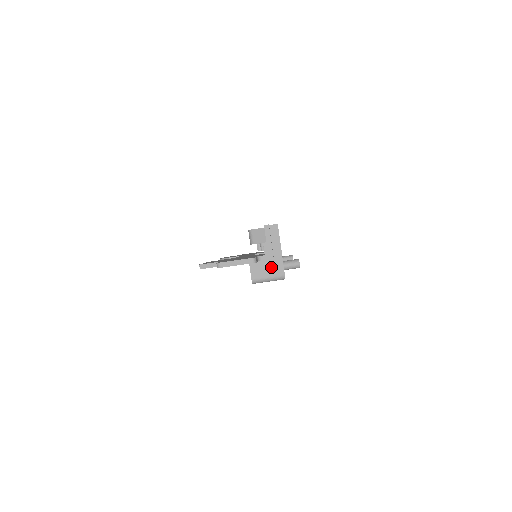
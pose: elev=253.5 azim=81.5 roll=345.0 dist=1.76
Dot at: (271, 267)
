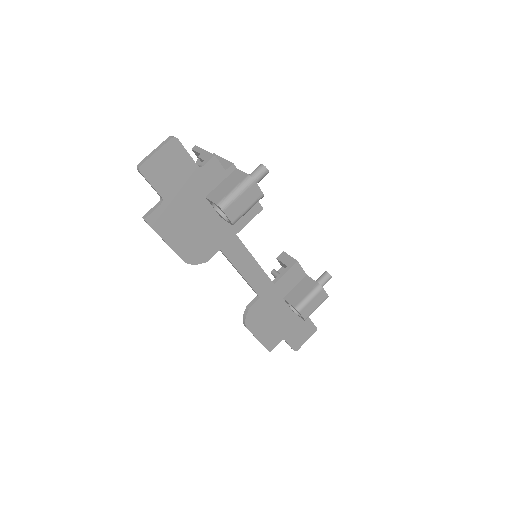
Dot at: (230, 182)
